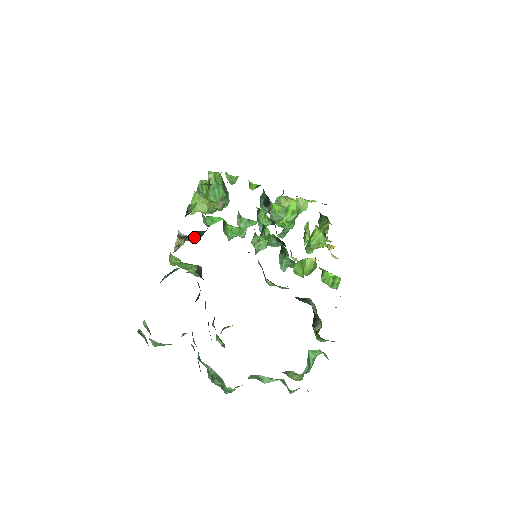
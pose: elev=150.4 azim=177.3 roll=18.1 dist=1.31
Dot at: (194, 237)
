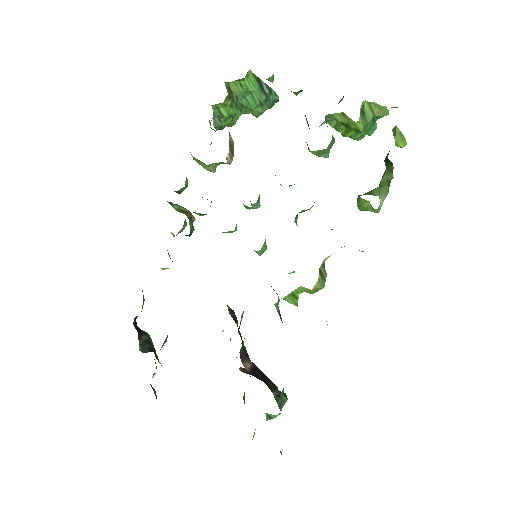
Dot at: occluded
